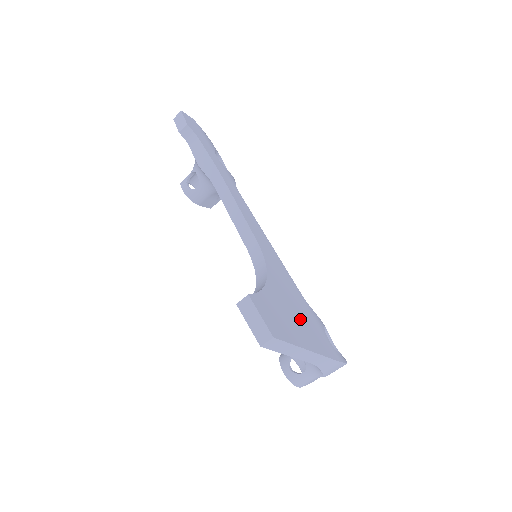
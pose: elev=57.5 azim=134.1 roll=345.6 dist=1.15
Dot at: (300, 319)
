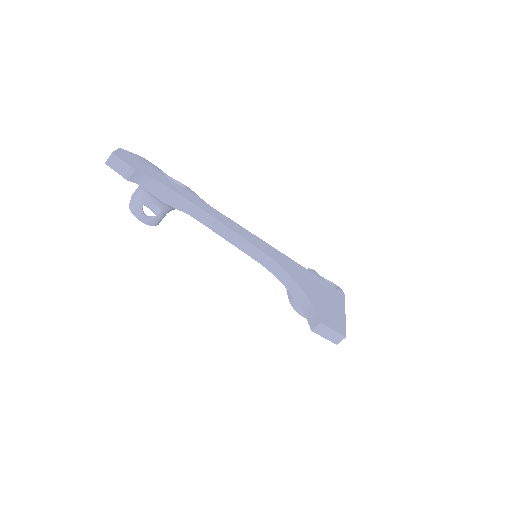
Dot at: (324, 294)
